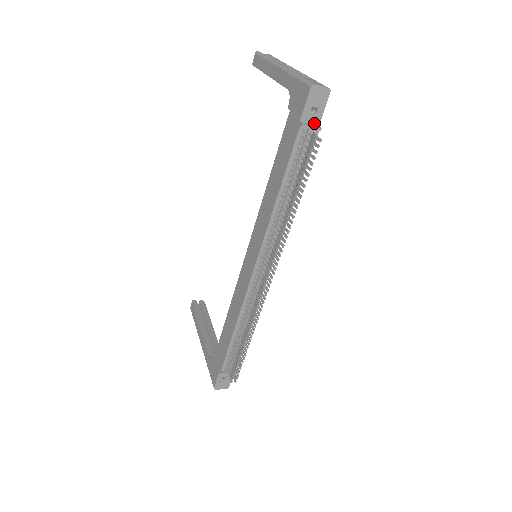
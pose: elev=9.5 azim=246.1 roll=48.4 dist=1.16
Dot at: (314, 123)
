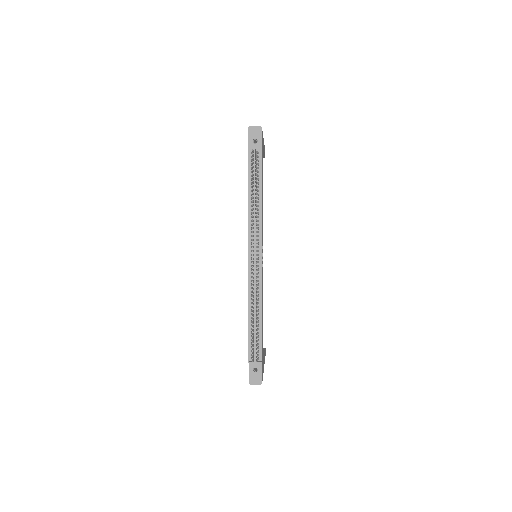
Dot at: (258, 148)
